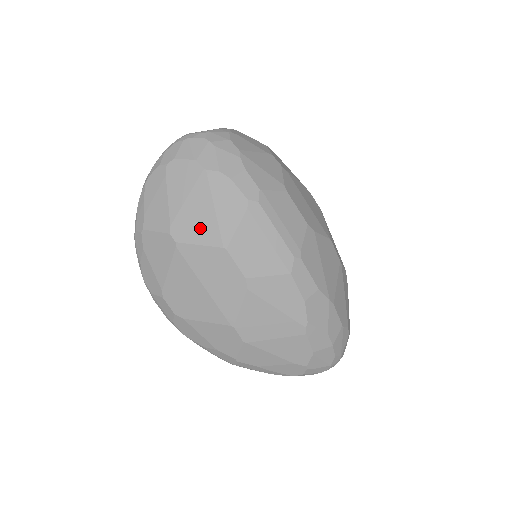
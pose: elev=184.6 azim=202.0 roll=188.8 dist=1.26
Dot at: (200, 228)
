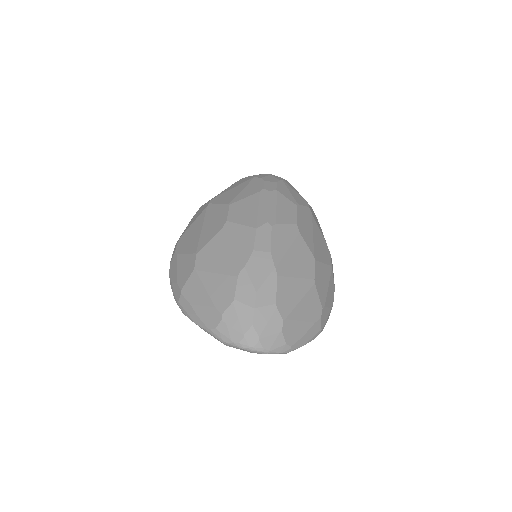
Dot at: (227, 197)
